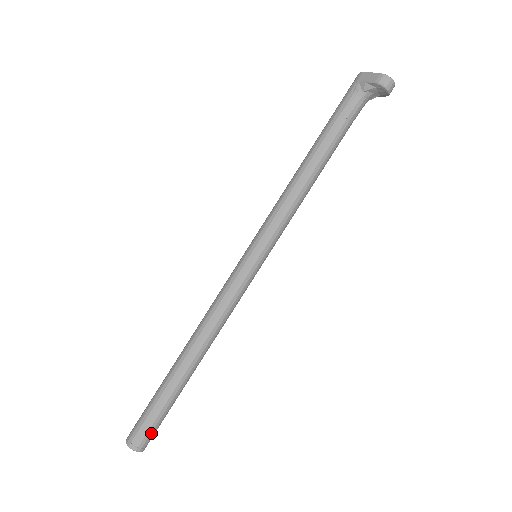
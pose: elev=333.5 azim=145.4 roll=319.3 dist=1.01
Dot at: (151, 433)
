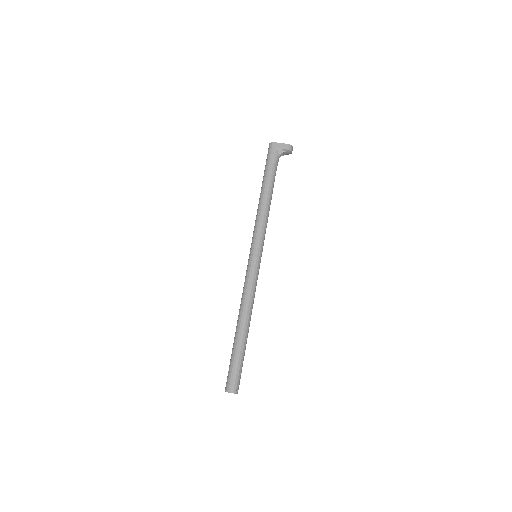
Dot at: occluded
